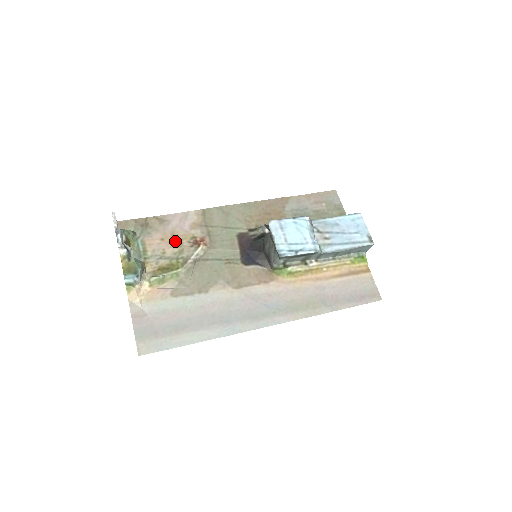
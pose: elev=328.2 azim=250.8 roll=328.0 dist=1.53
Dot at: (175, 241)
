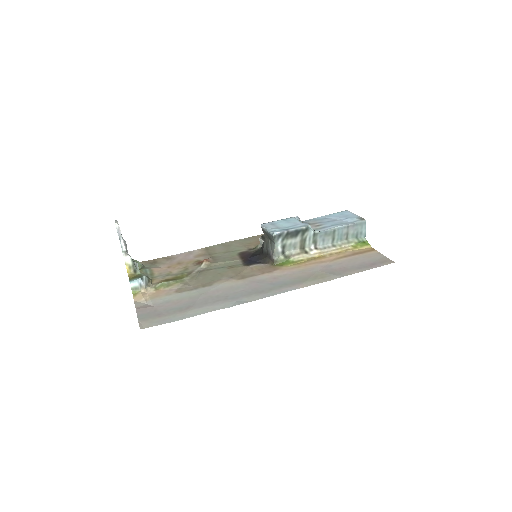
Dot at: (180, 266)
